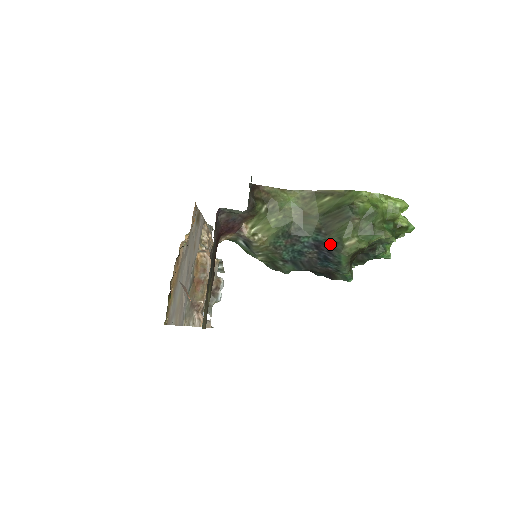
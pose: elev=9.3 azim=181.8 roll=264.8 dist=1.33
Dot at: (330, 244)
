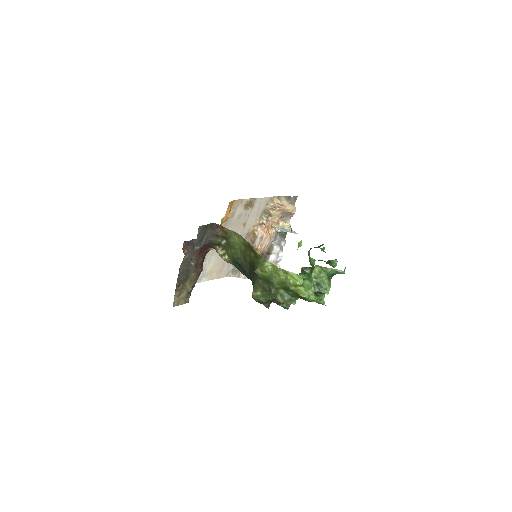
Dot at: occluded
